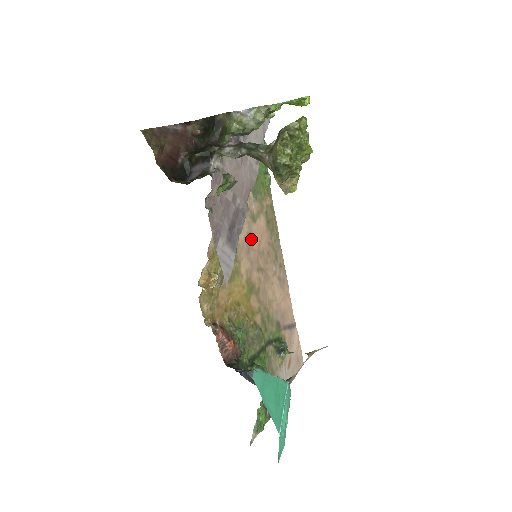
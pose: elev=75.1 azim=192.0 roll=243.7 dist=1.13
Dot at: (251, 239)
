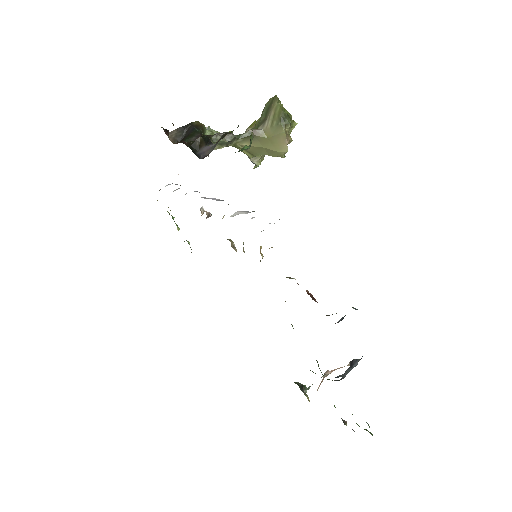
Dot at: occluded
